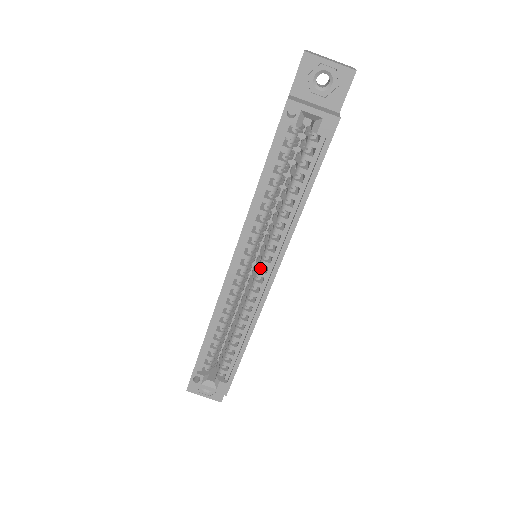
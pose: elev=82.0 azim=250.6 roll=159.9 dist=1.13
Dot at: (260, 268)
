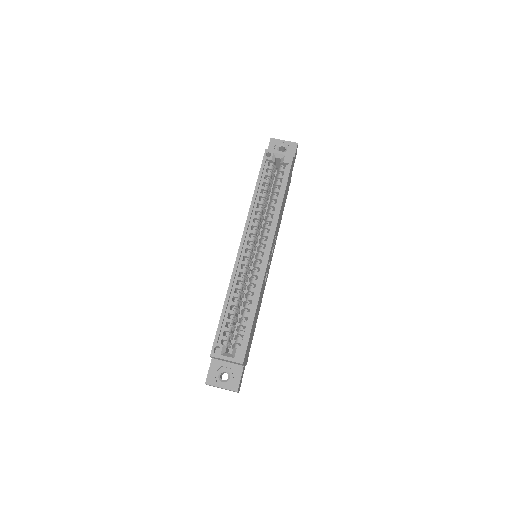
Dot at: (260, 247)
